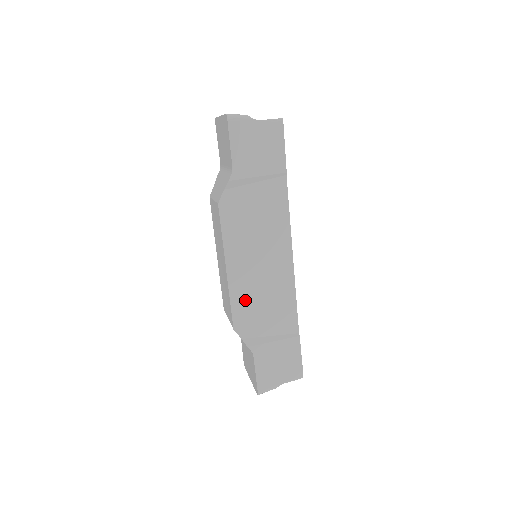
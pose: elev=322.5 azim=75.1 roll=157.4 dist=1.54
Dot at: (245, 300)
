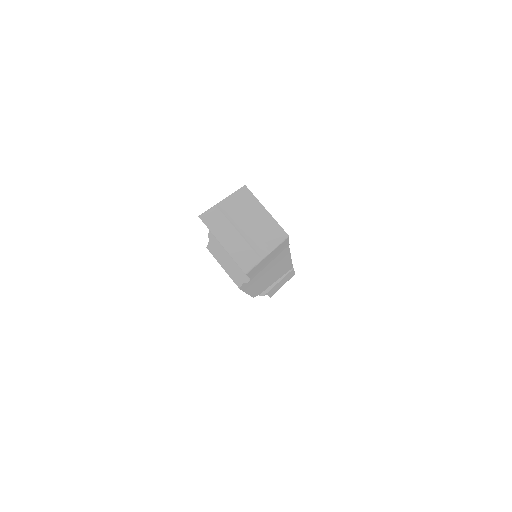
Dot at: occluded
